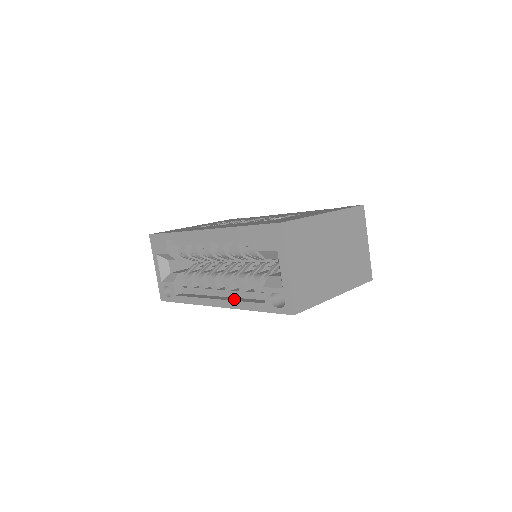
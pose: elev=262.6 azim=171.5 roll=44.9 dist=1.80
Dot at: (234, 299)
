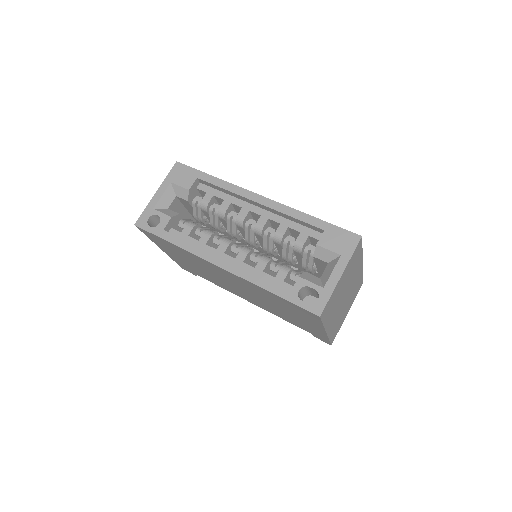
Dot at: occluded
